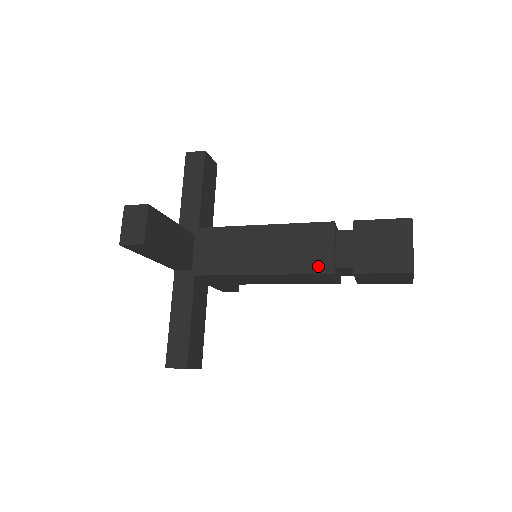
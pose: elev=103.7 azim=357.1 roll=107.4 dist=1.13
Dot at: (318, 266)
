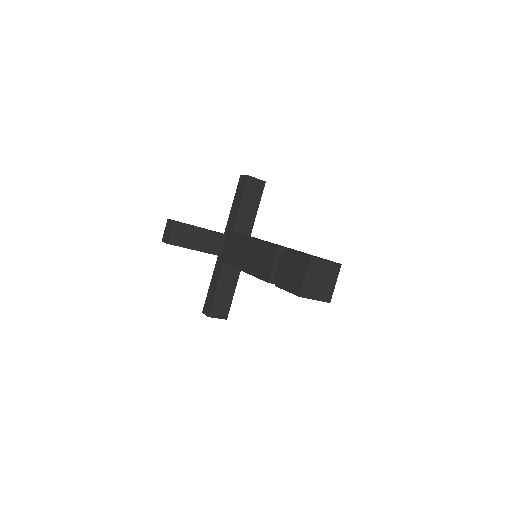
Dot at: (263, 275)
